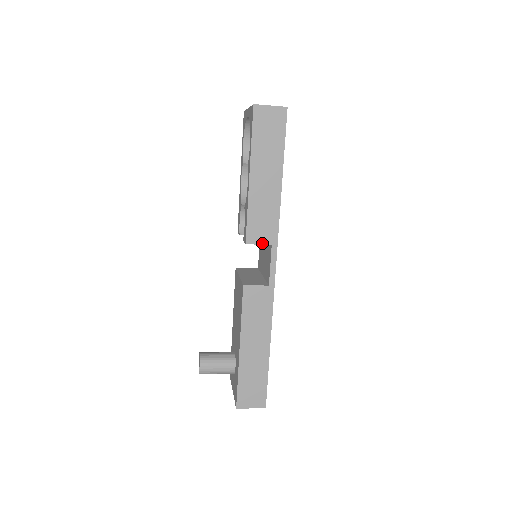
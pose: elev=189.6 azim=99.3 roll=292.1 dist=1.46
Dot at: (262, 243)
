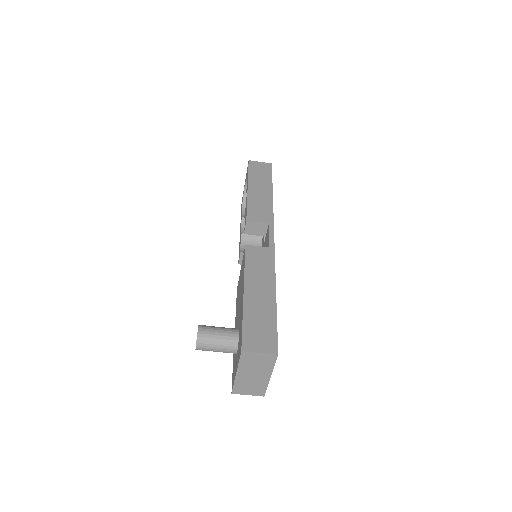
Dot at: (260, 221)
